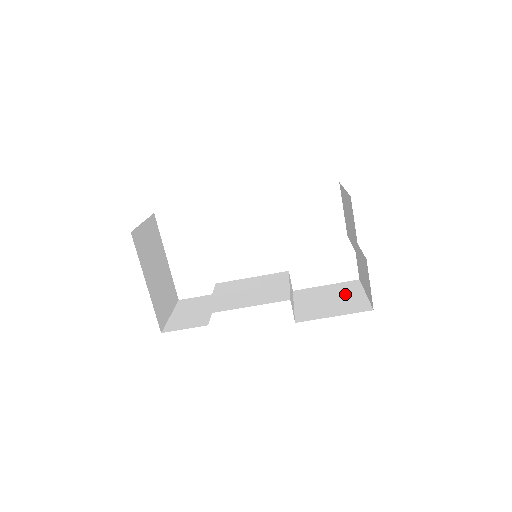
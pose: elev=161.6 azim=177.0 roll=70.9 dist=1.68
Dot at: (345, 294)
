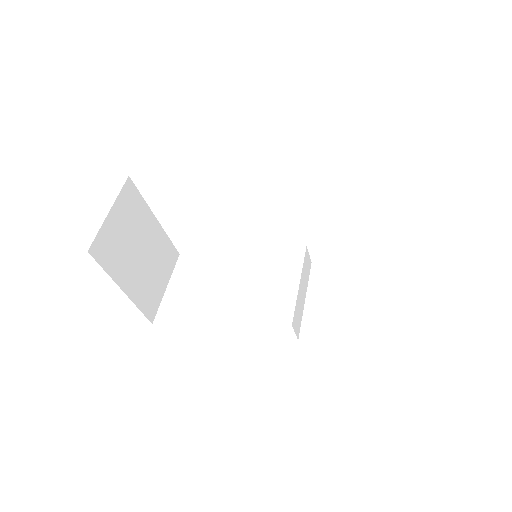
Dot at: (370, 295)
